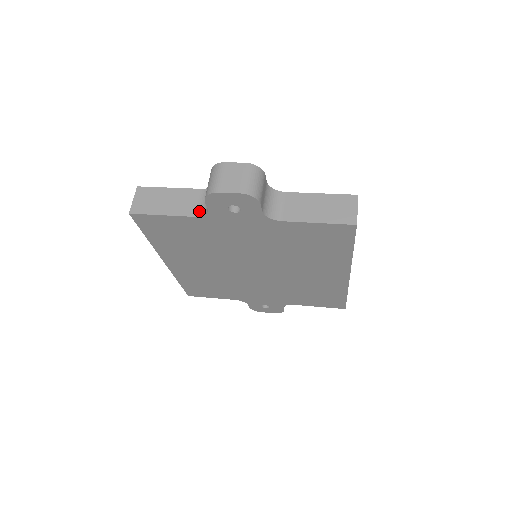
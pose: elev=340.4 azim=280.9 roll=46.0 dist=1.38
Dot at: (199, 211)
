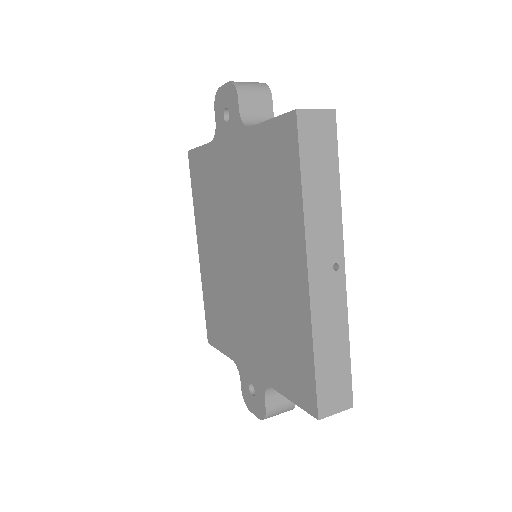
Dot at: occluded
